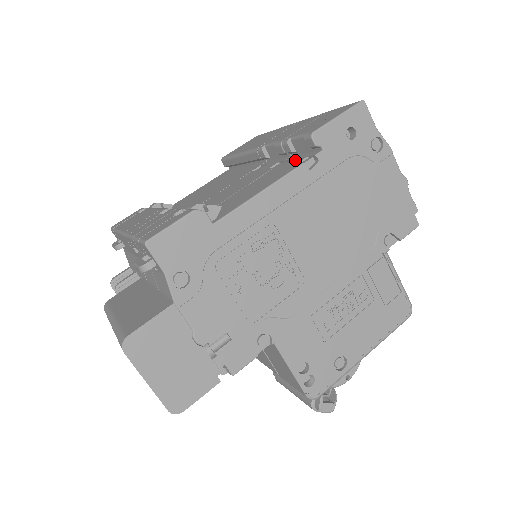
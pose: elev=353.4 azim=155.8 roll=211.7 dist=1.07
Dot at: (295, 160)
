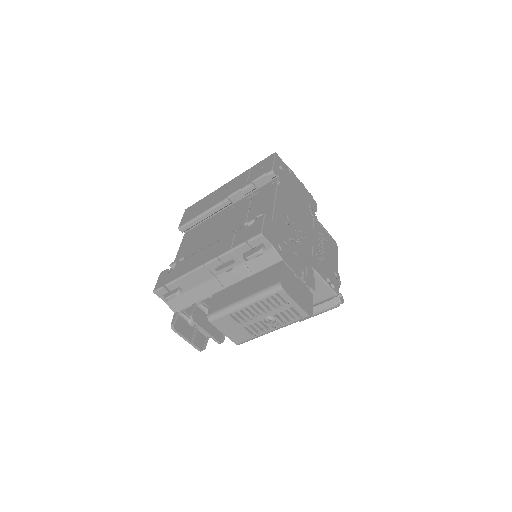
Dot at: (265, 189)
